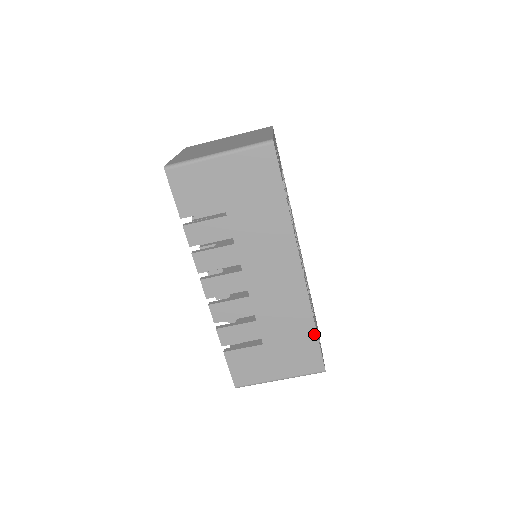
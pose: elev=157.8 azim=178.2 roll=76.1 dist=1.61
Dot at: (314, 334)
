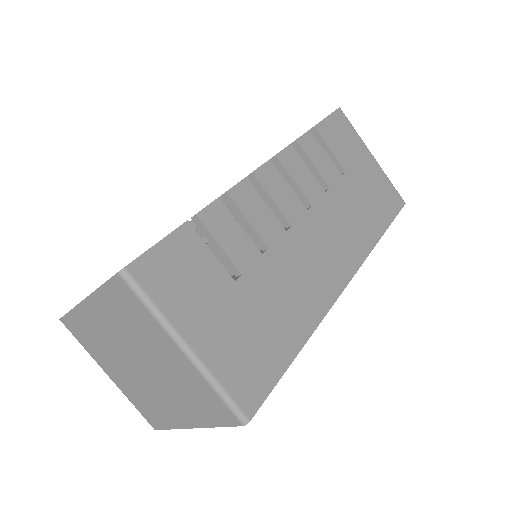
Dot at: (292, 354)
